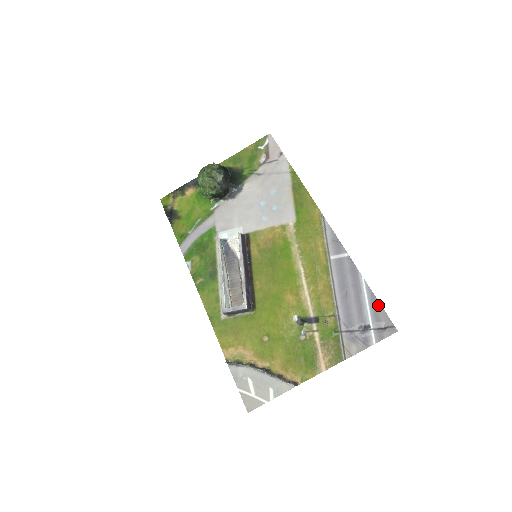
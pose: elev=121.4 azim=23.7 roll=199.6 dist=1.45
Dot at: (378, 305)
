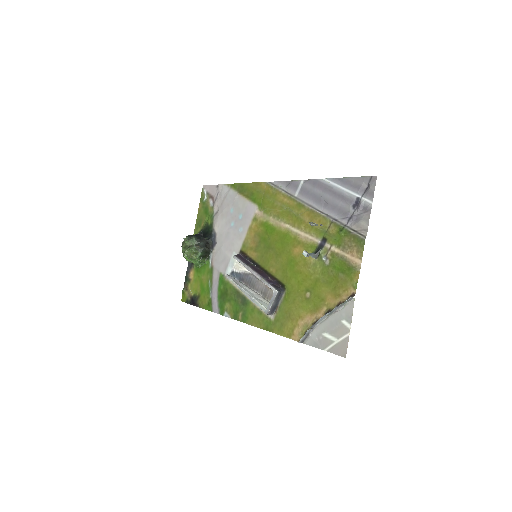
Dot at: (349, 180)
